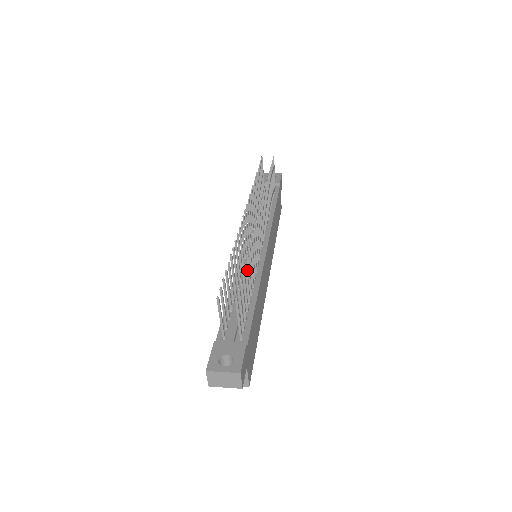
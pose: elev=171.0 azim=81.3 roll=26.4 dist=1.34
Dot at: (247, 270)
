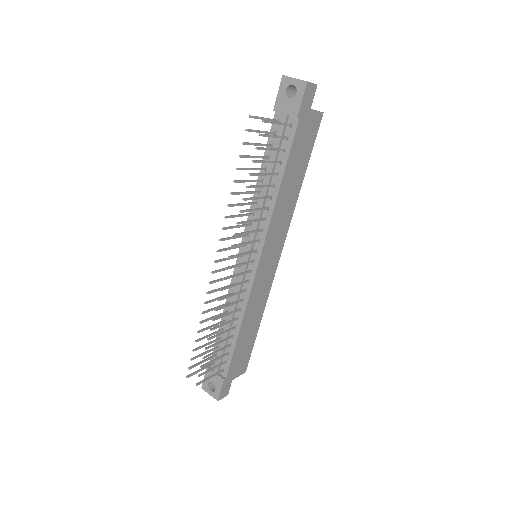
Dot at: (234, 300)
